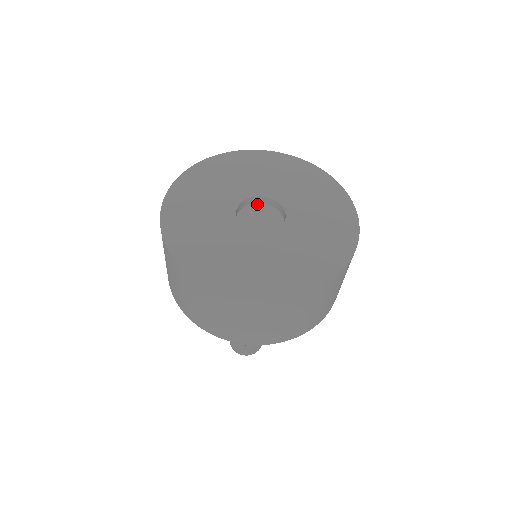
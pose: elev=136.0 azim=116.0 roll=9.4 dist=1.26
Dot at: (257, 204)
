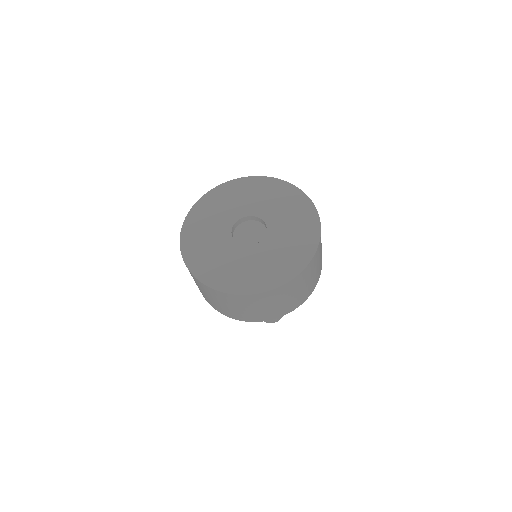
Dot at: (260, 223)
